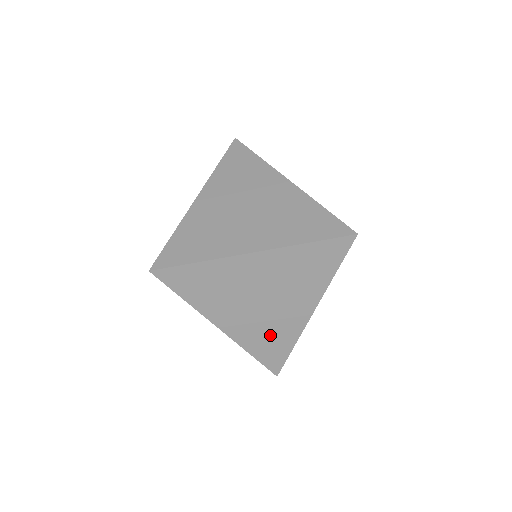
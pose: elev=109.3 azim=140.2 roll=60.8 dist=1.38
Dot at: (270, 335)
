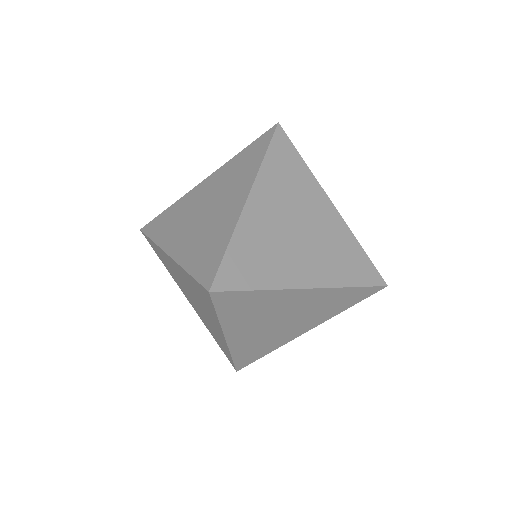
Dot at: (339, 254)
